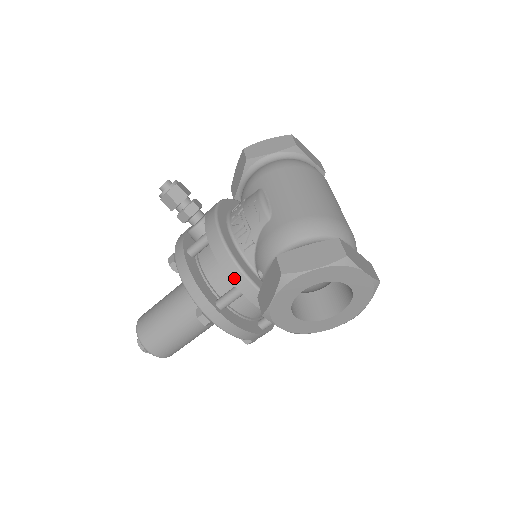
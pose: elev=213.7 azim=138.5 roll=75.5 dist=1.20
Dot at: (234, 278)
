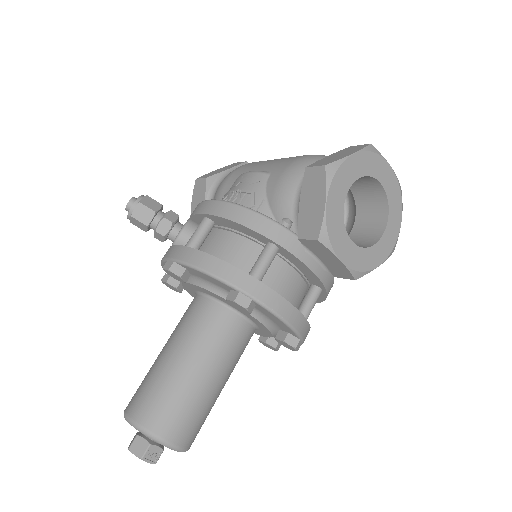
Dot at: (263, 229)
